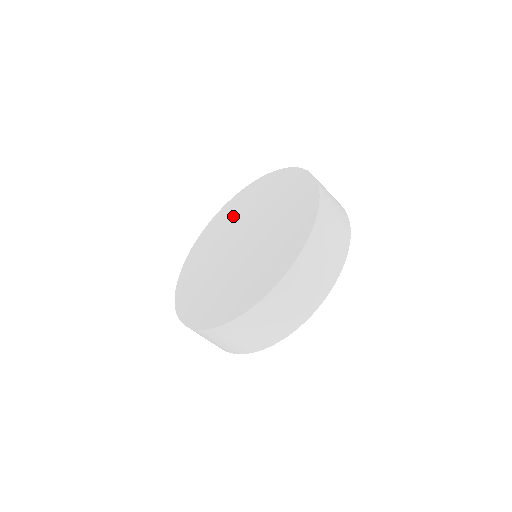
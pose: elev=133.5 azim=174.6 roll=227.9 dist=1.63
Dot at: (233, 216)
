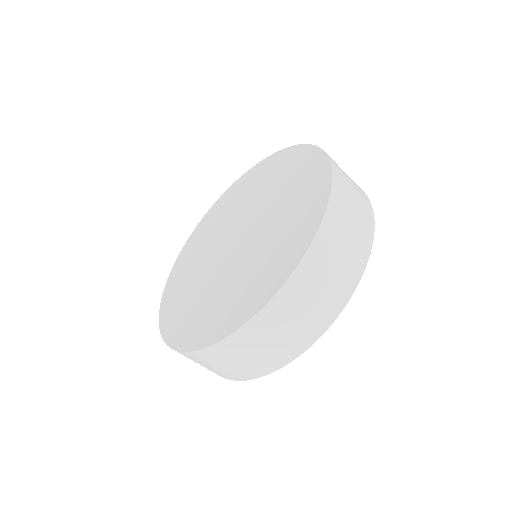
Dot at: (250, 191)
